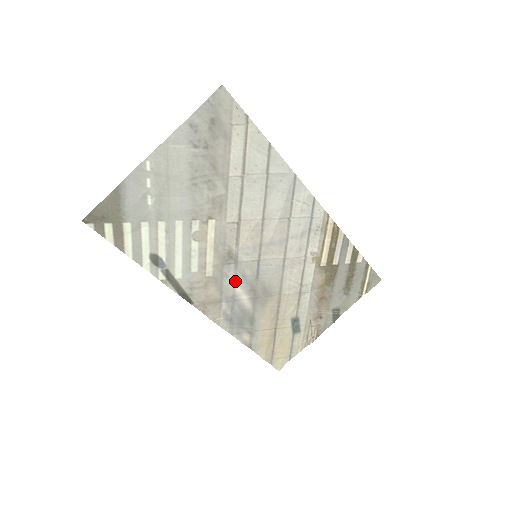
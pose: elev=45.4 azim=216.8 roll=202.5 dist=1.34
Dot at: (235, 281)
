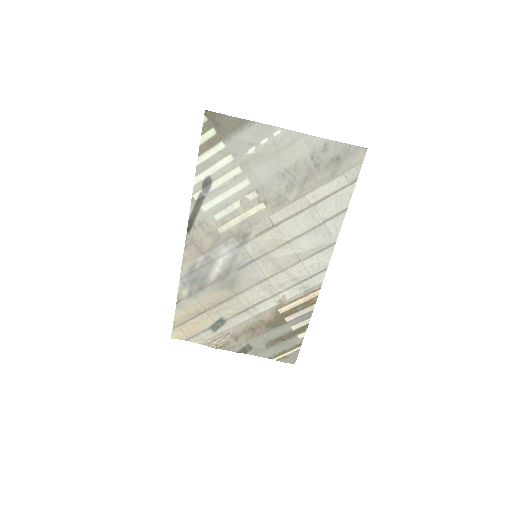
Dot at: (226, 254)
